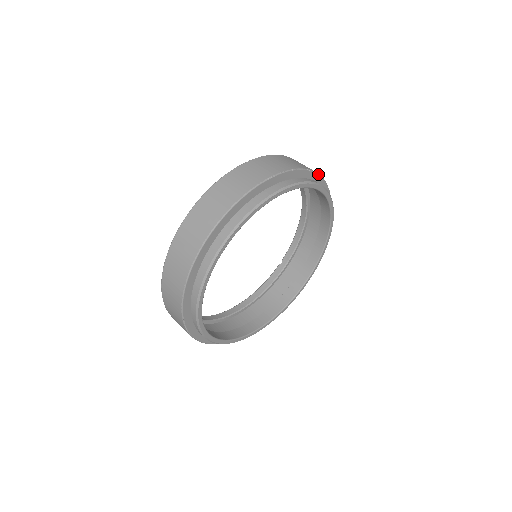
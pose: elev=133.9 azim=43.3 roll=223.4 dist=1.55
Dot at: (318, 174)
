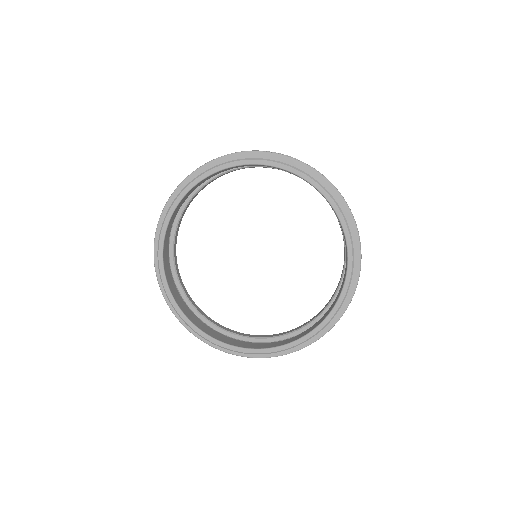
Dot at: (335, 187)
